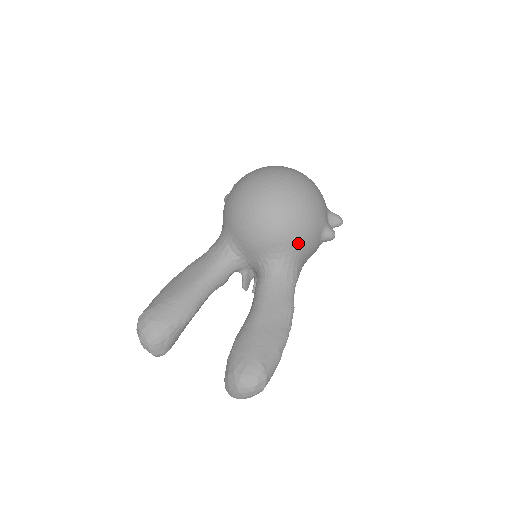
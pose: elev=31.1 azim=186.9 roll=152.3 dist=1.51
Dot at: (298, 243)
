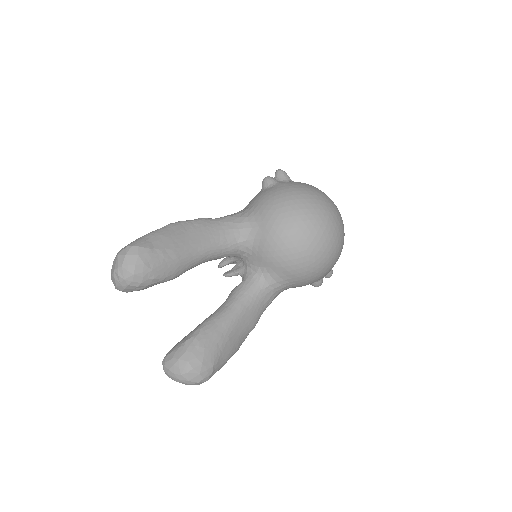
Dot at: (301, 282)
